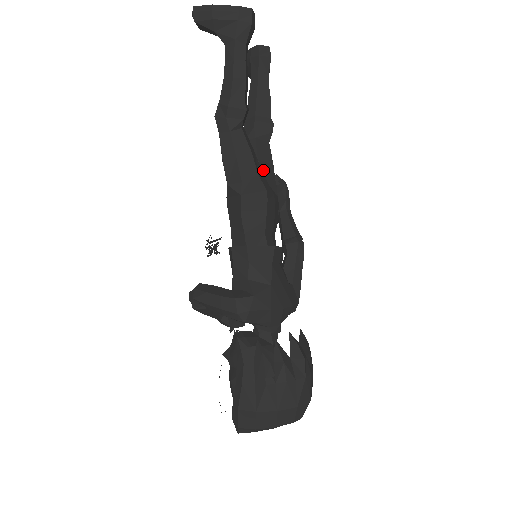
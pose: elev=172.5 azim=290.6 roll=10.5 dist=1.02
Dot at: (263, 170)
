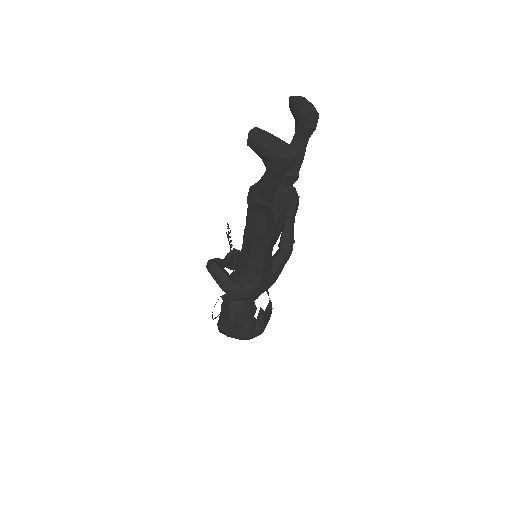
Dot at: (278, 211)
